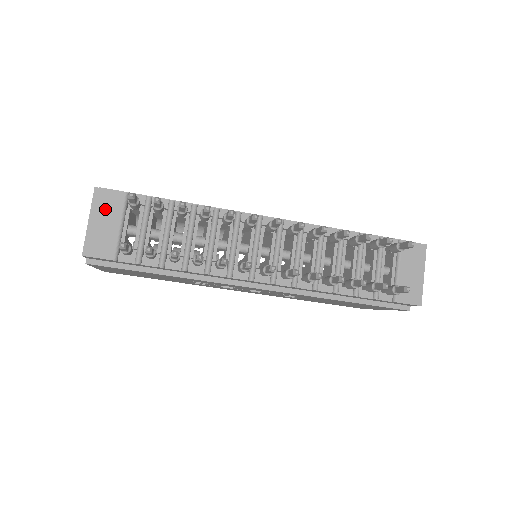
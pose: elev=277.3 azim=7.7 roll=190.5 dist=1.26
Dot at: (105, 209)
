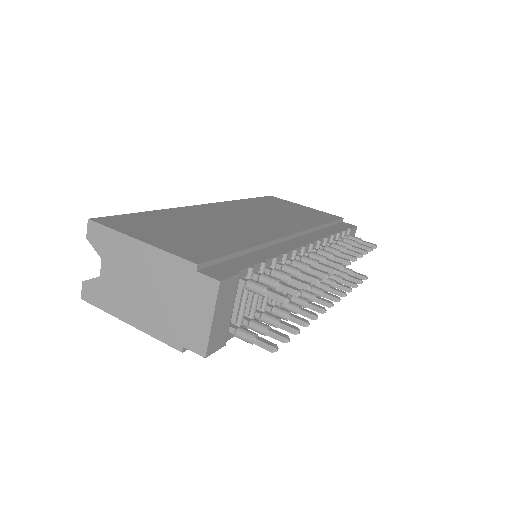
Dot at: (225, 300)
